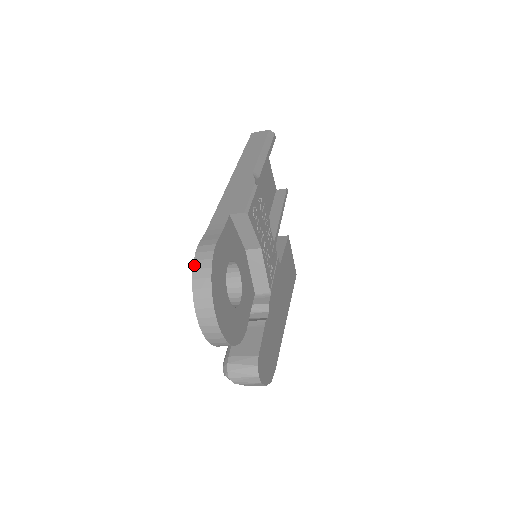
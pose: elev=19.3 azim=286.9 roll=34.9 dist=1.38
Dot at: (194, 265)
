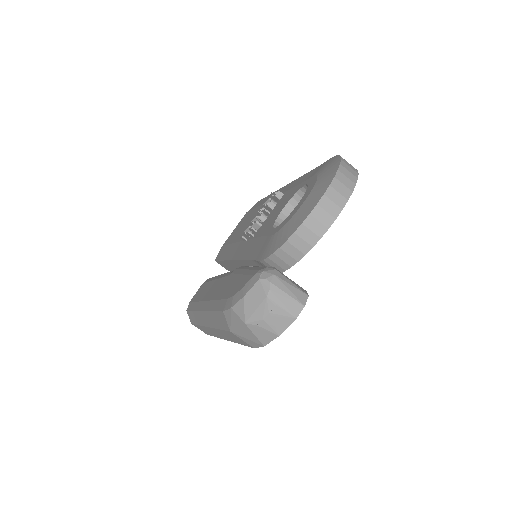
Dot at: occluded
